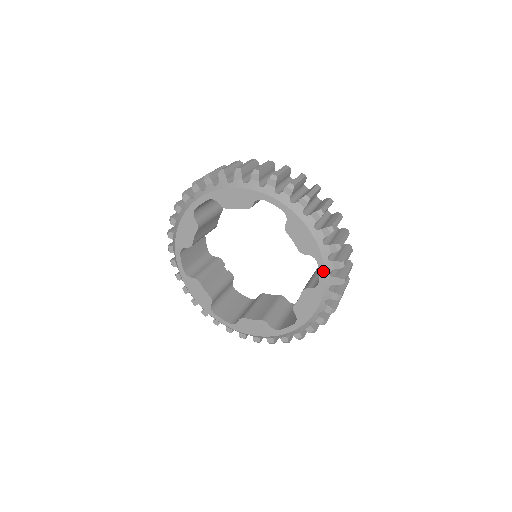
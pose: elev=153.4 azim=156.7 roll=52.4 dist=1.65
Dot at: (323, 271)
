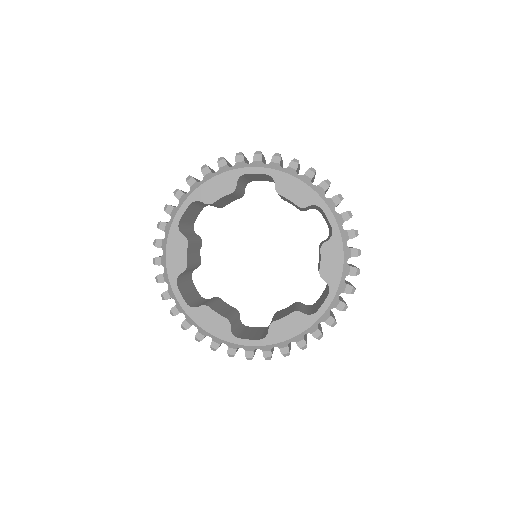
Dot at: (328, 304)
